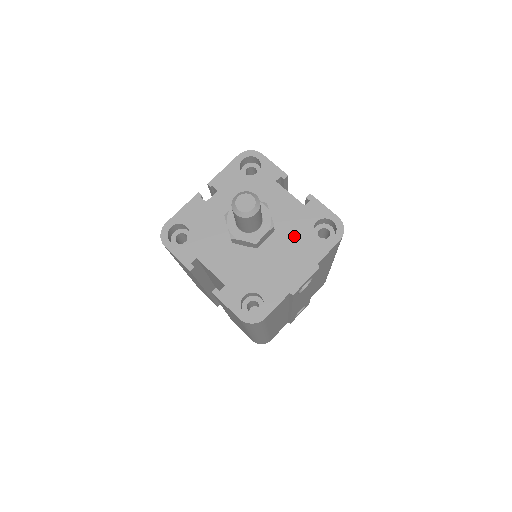
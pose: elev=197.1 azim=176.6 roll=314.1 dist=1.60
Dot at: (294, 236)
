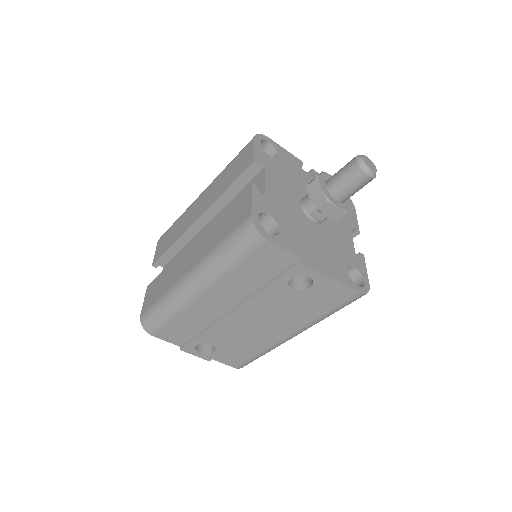
Dot at: (334, 250)
